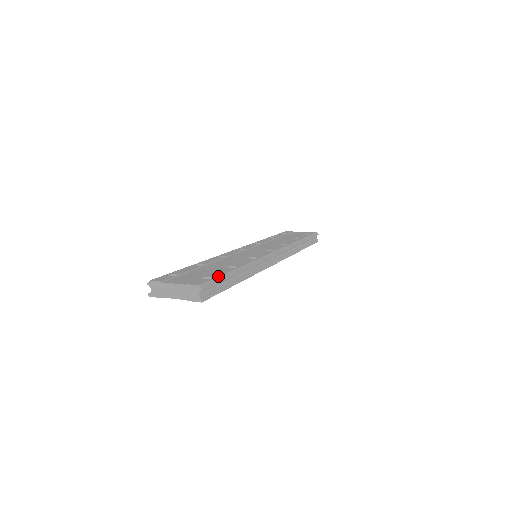
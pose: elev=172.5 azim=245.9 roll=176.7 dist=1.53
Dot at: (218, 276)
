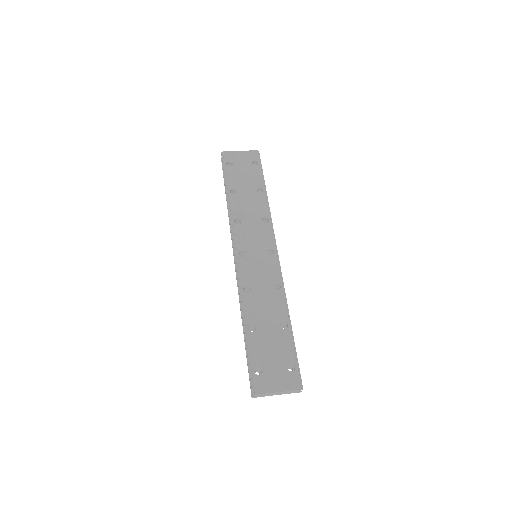
Dot at: (296, 359)
